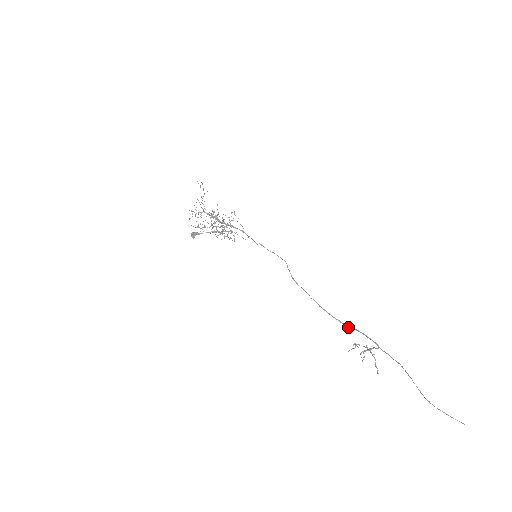
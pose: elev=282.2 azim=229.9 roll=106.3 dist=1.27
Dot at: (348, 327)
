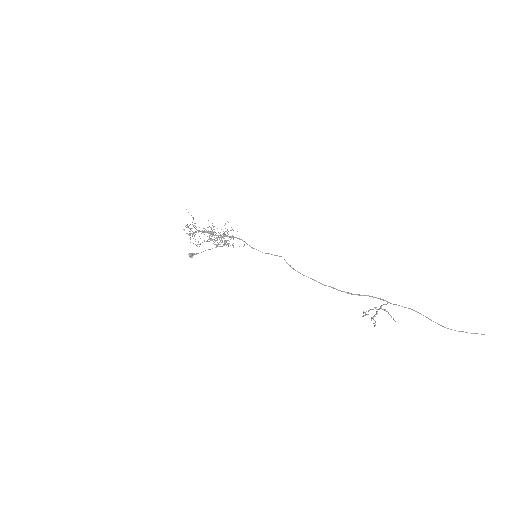
Dot at: occluded
